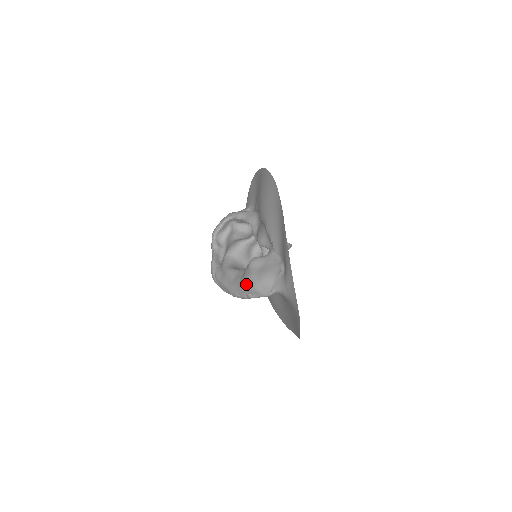
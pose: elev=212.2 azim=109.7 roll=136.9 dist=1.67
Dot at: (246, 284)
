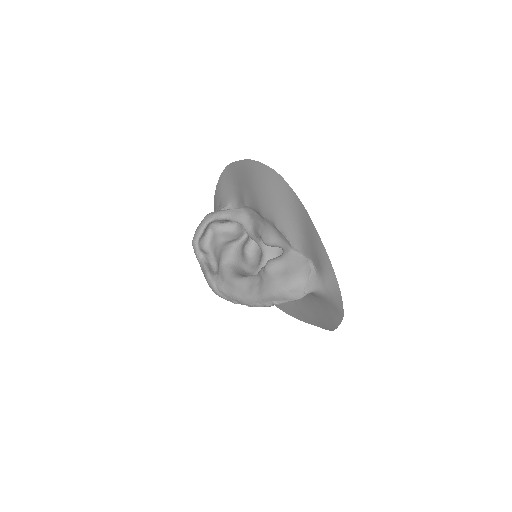
Dot at: (270, 292)
